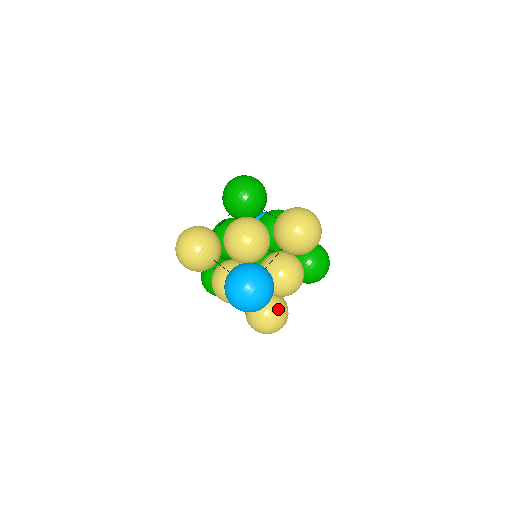
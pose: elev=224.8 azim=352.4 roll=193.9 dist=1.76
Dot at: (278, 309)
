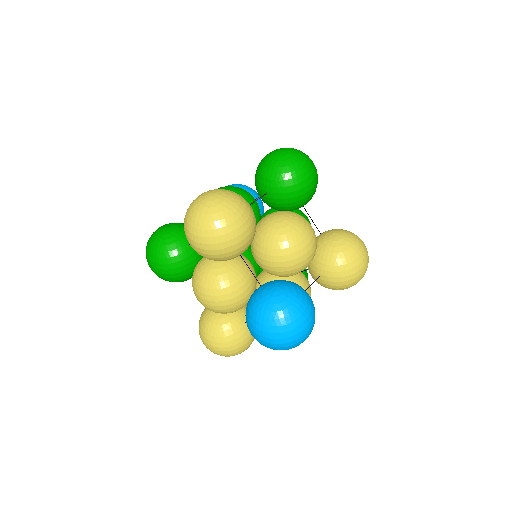
Dot at: occluded
